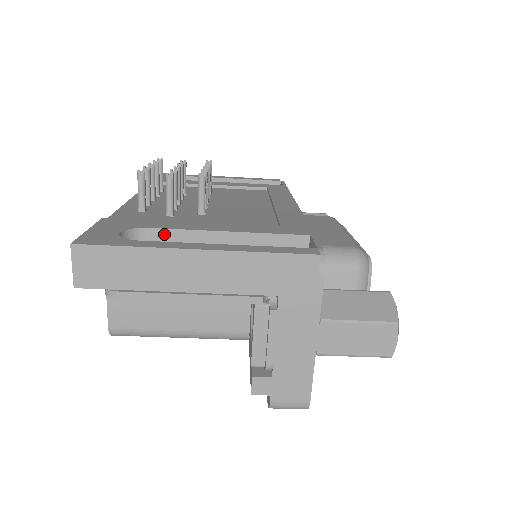
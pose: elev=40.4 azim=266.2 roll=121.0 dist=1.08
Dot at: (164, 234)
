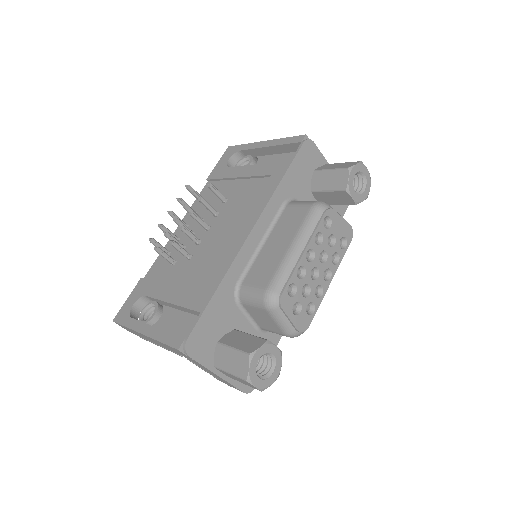
Dot at: (153, 299)
